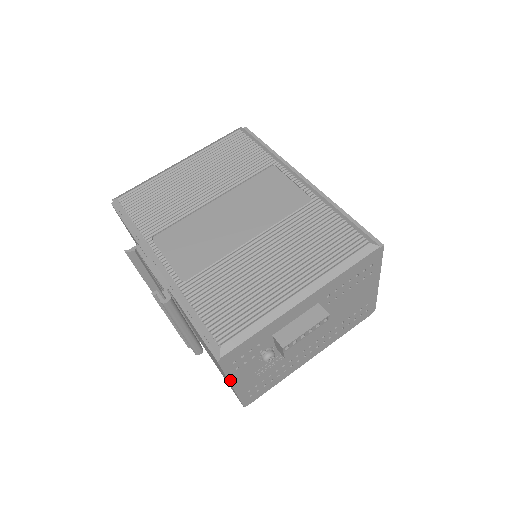
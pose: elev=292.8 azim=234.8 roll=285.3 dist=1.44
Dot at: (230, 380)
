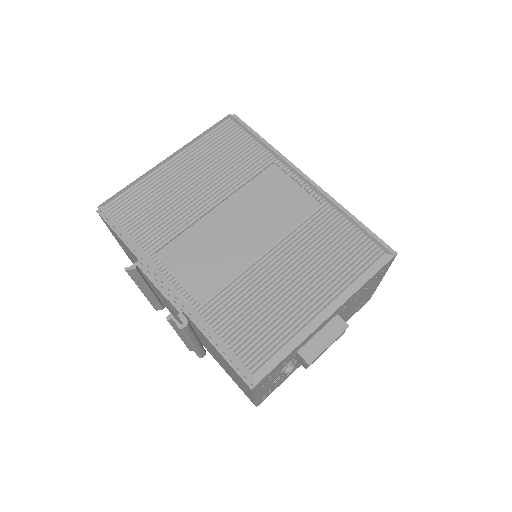
Dot at: (254, 396)
